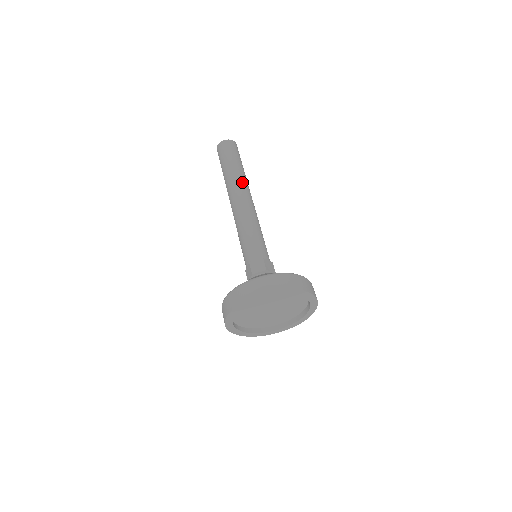
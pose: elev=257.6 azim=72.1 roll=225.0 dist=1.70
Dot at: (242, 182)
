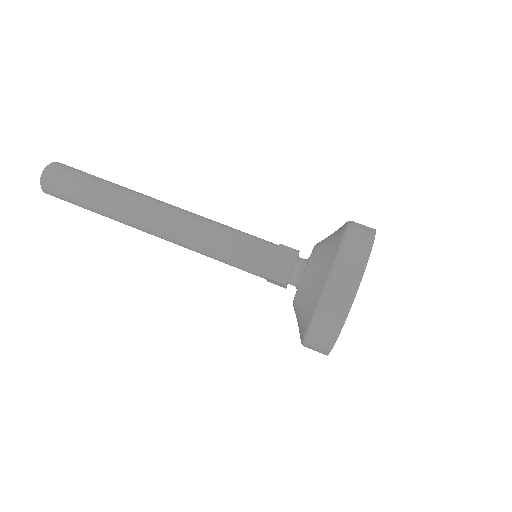
Dot at: (132, 203)
